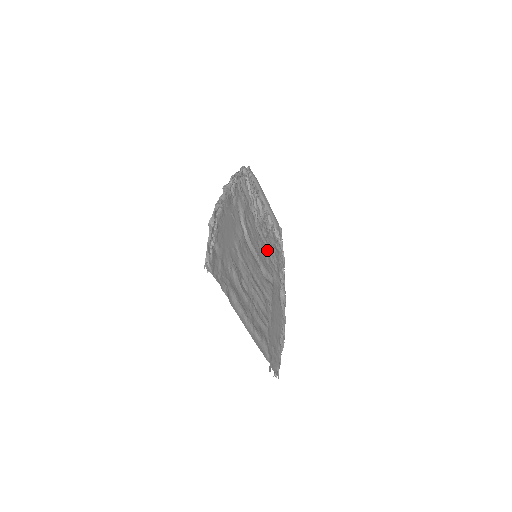
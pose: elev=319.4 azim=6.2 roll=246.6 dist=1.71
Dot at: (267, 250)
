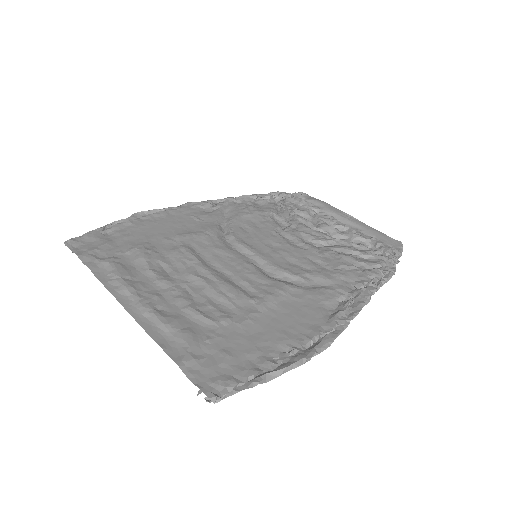
Dot at: (307, 254)
